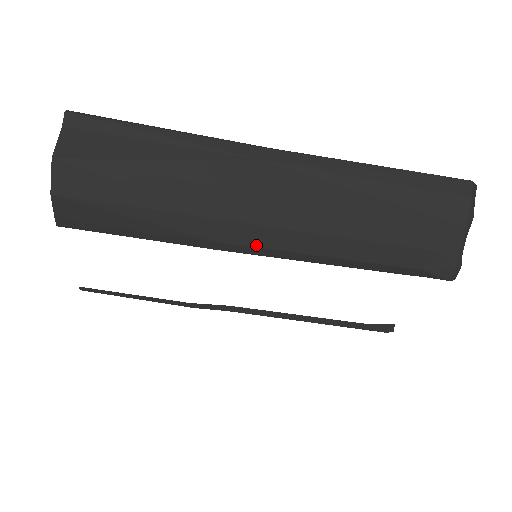
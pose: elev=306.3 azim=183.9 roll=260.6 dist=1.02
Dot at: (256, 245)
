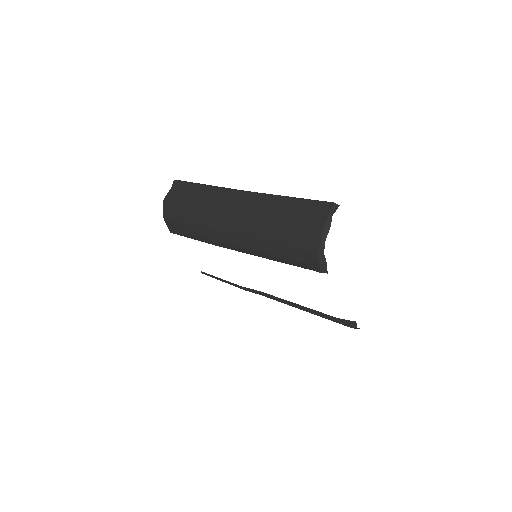
Dot at: (229, 243)
